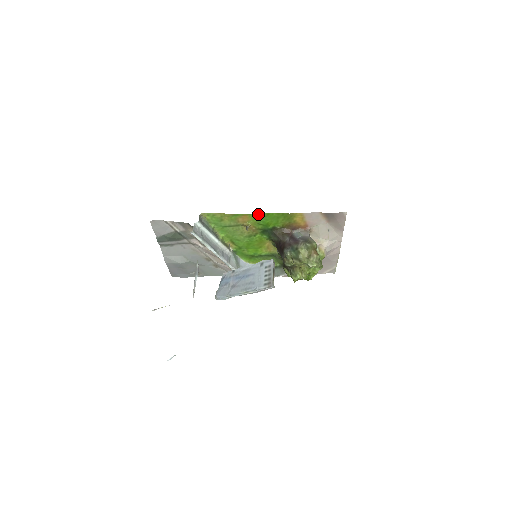
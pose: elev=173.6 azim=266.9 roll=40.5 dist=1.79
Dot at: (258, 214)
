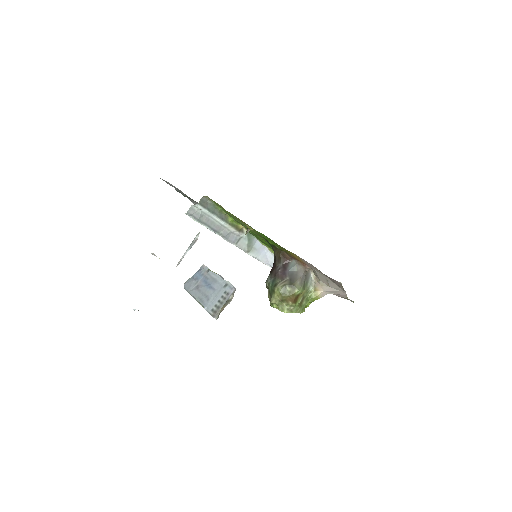
Dot at: occluded
